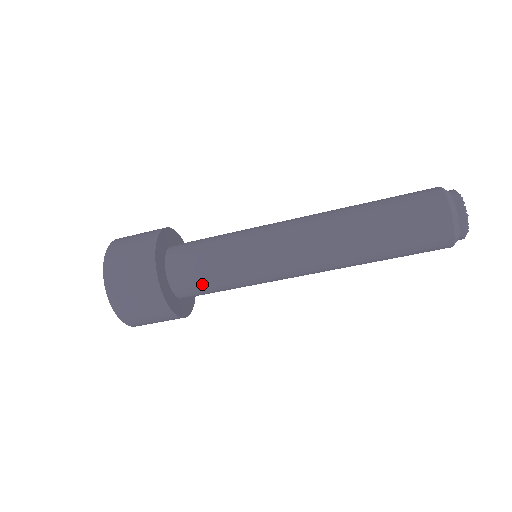
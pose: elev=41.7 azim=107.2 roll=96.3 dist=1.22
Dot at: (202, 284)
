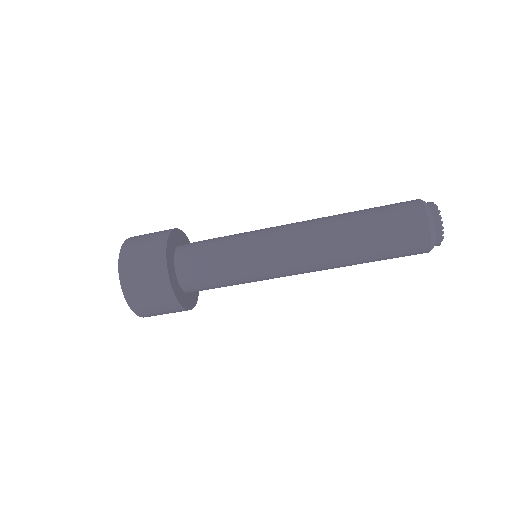
Dot at: (214, 288)
